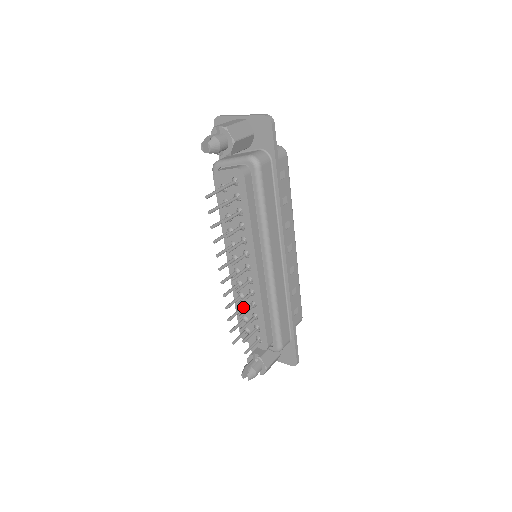
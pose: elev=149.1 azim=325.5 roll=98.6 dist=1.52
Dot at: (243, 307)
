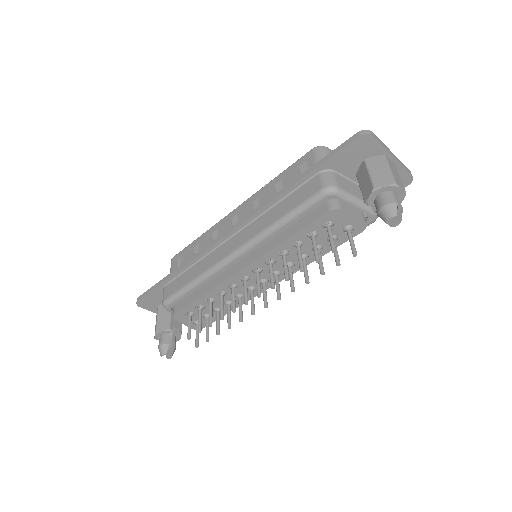
Dot at: (213, 302)
